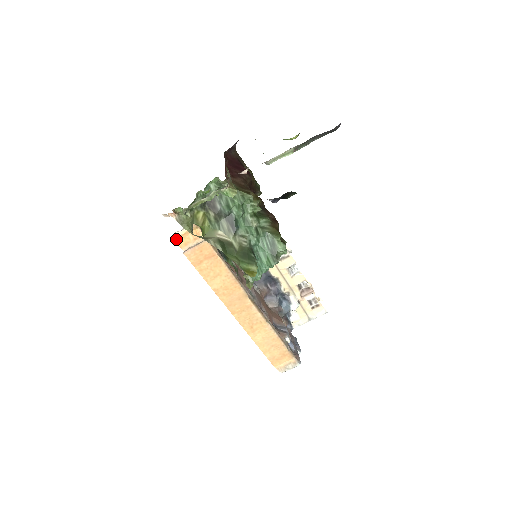
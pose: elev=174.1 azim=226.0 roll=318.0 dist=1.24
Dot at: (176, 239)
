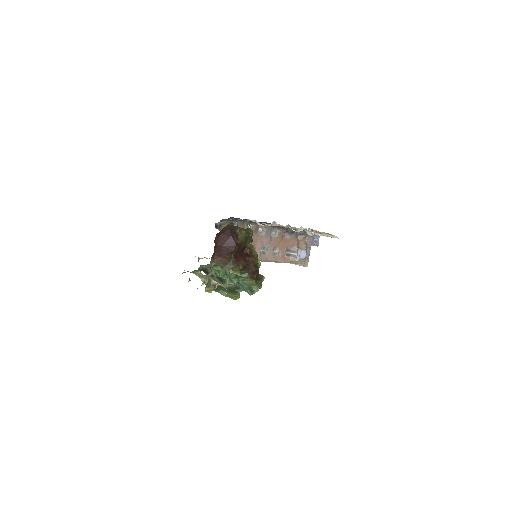
Dot at: occluded
